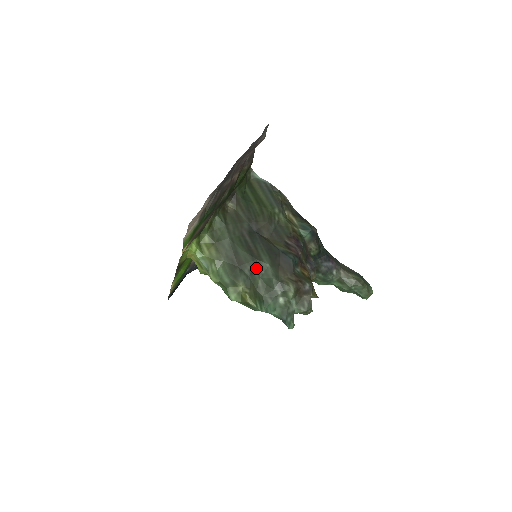
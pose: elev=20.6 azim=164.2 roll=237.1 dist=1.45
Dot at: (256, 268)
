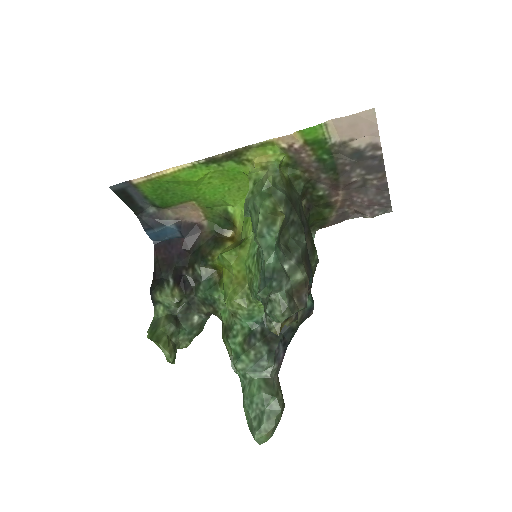
Dot at: (297, 229)
